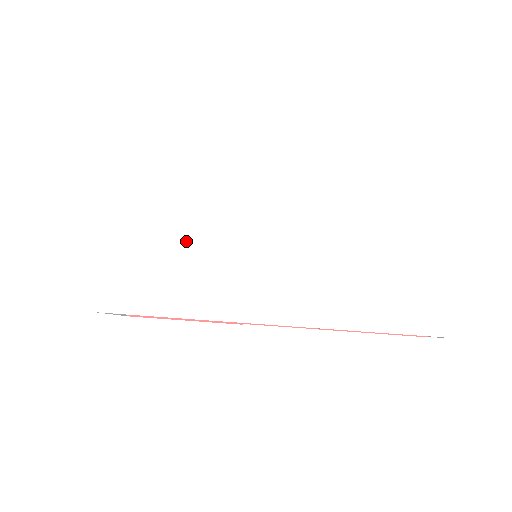
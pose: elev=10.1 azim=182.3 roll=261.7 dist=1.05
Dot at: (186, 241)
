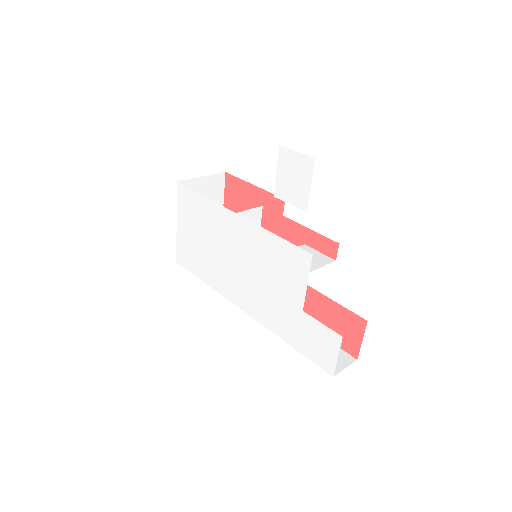
Dot at: (208, 241)
